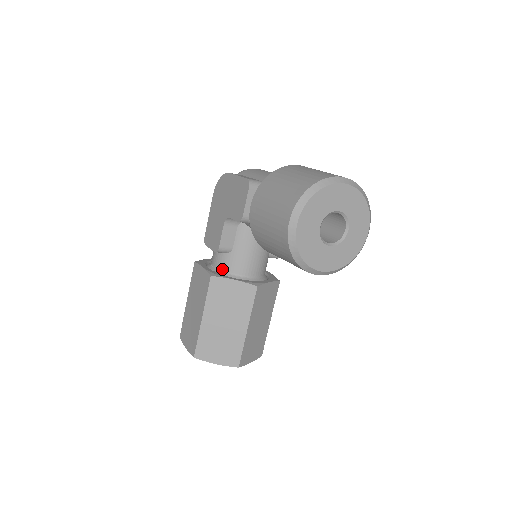
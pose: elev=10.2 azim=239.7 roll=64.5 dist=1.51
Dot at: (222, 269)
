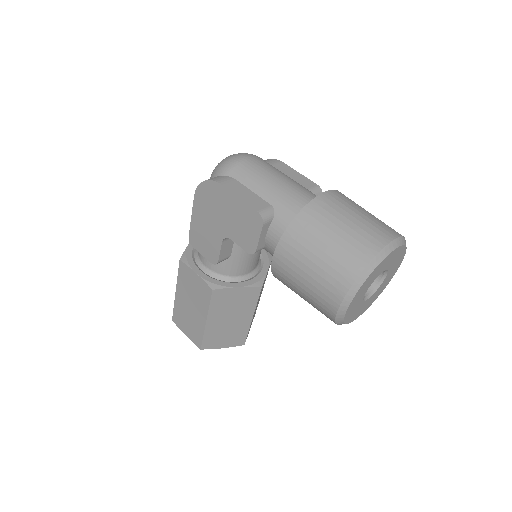
Dot at: (219, 273)
